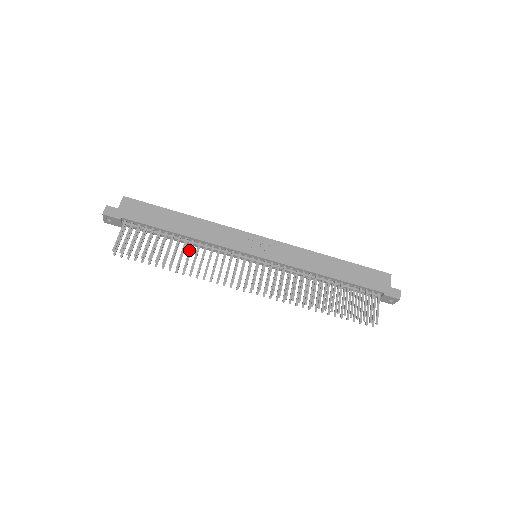
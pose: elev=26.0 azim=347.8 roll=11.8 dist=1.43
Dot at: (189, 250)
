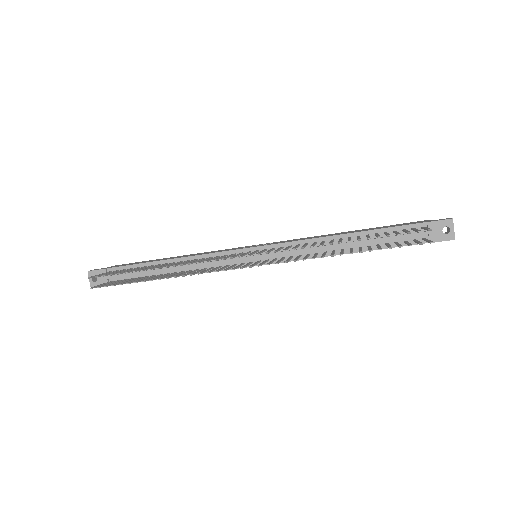
Dot at: (175, 263)
